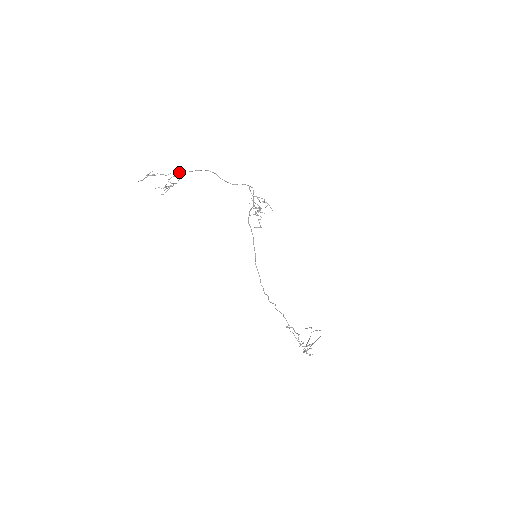
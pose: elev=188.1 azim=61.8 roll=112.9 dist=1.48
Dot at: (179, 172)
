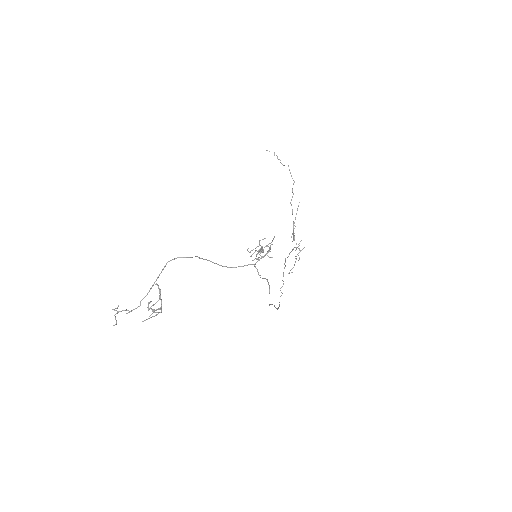
Dot at: occluded
